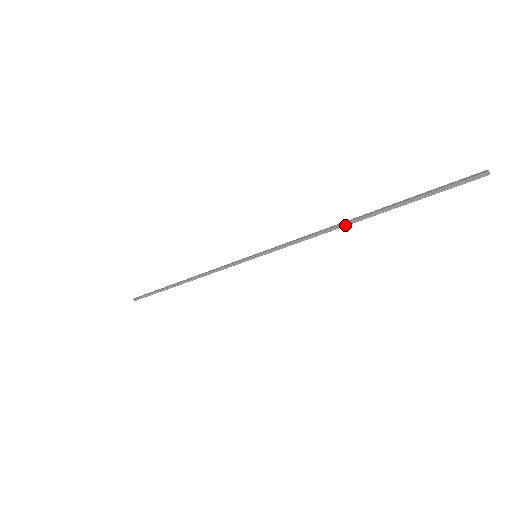
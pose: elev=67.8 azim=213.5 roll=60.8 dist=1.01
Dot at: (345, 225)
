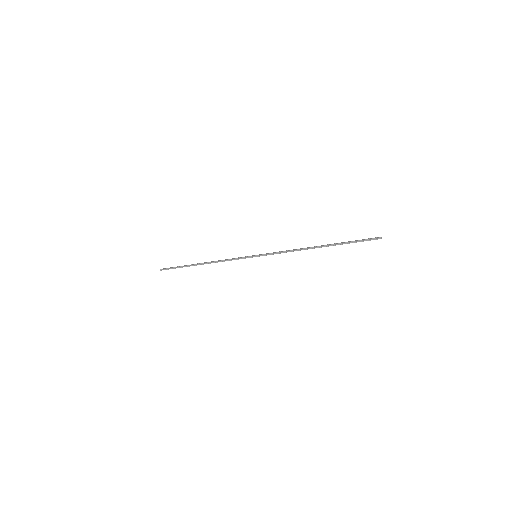
Dot at: (311, 248)
